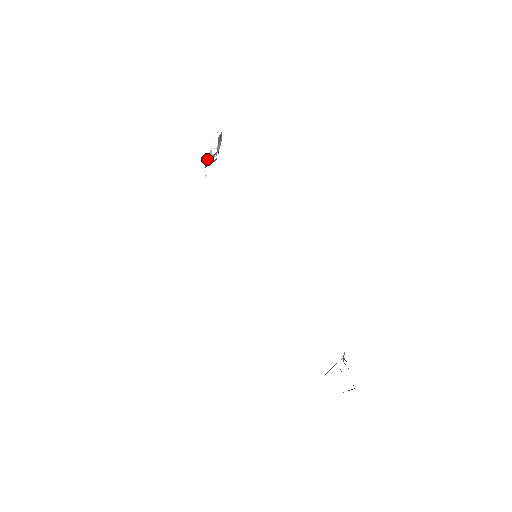
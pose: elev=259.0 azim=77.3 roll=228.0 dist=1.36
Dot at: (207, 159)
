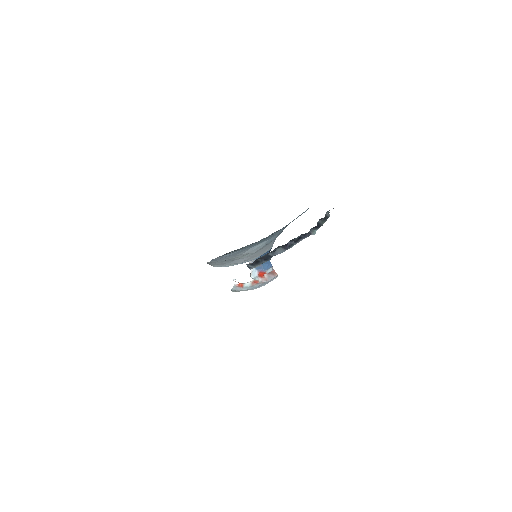
Dot at: (243, 283)
